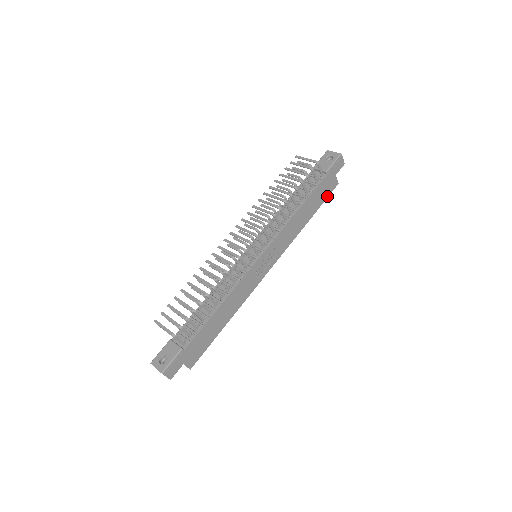
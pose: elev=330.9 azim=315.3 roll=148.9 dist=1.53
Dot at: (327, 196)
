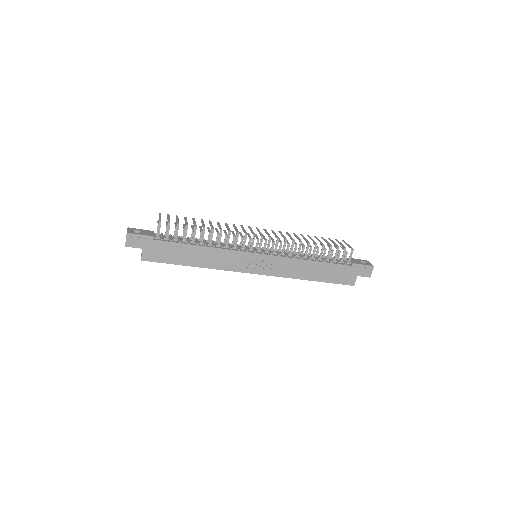
Dot at: (339, 282)
